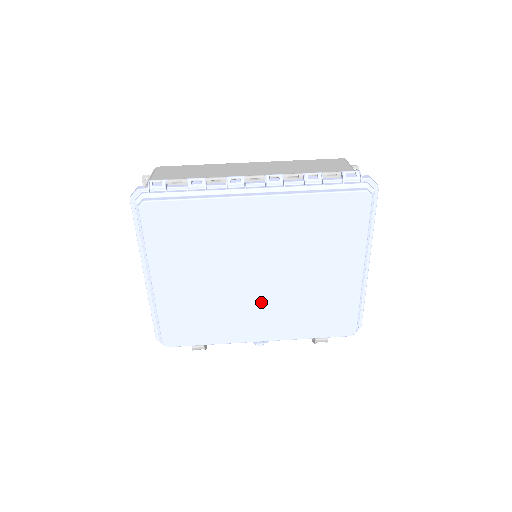
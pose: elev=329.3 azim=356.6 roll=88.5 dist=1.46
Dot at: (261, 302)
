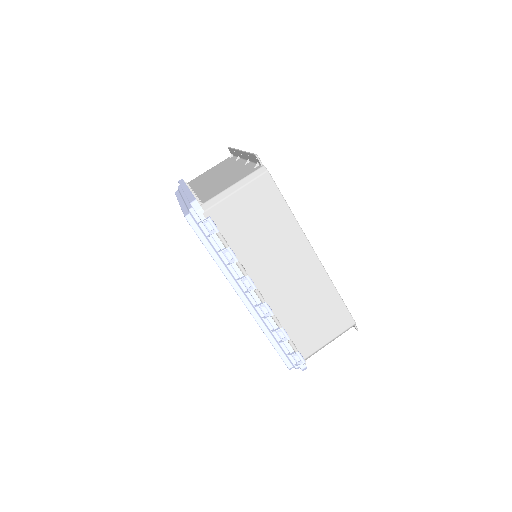
Dot at: occluded
